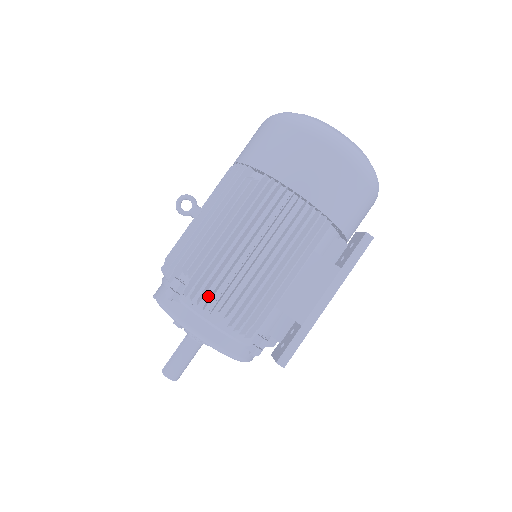
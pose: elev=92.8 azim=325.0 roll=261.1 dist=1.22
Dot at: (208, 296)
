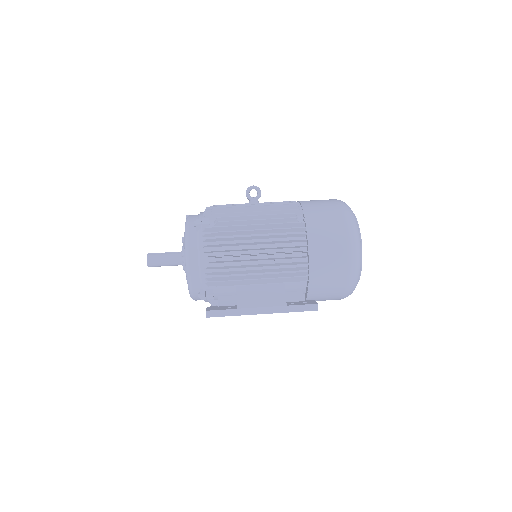
Dot at: (213, 244)
